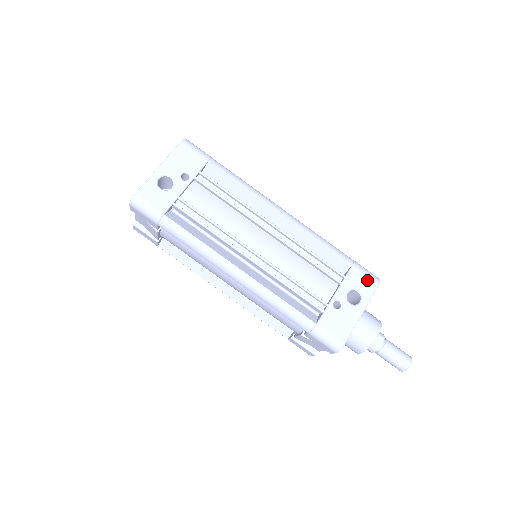
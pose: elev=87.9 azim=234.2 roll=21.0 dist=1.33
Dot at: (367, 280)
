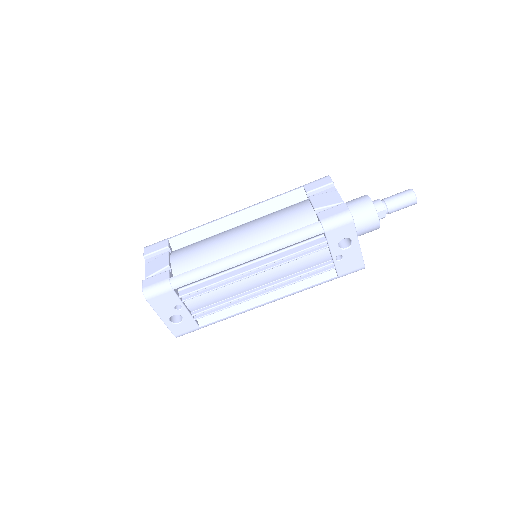
Dot at: (343, 228)
